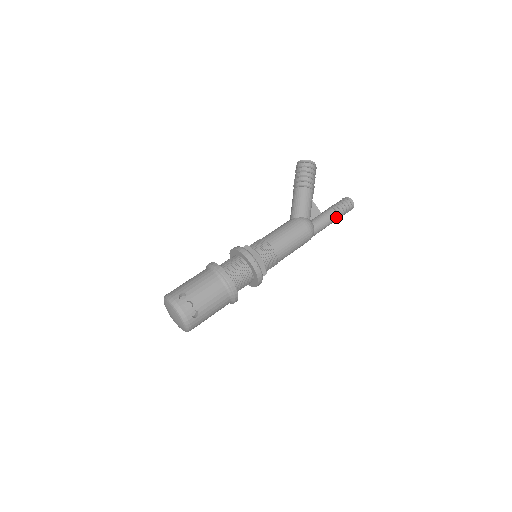
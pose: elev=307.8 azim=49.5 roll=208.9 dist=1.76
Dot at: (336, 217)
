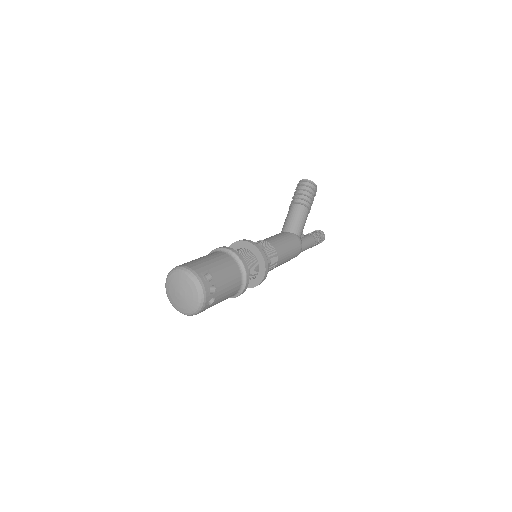
Dot at: (312, 246)
